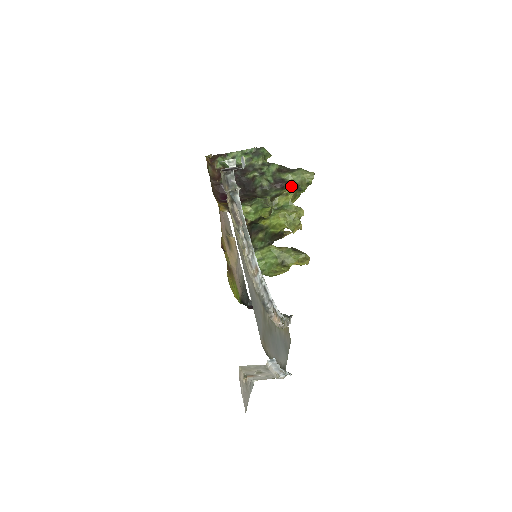
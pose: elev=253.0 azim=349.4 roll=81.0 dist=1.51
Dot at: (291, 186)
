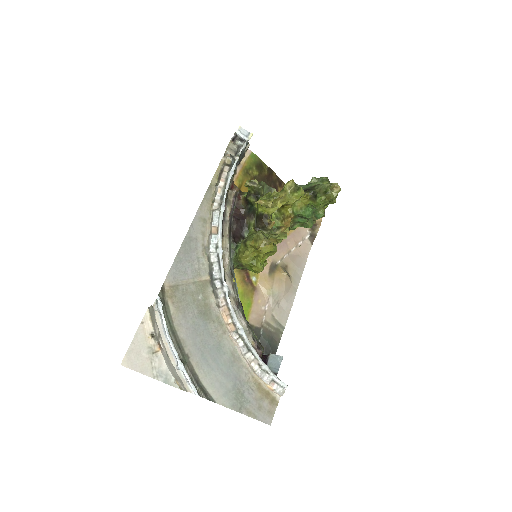
Dot at: (309, 191)
